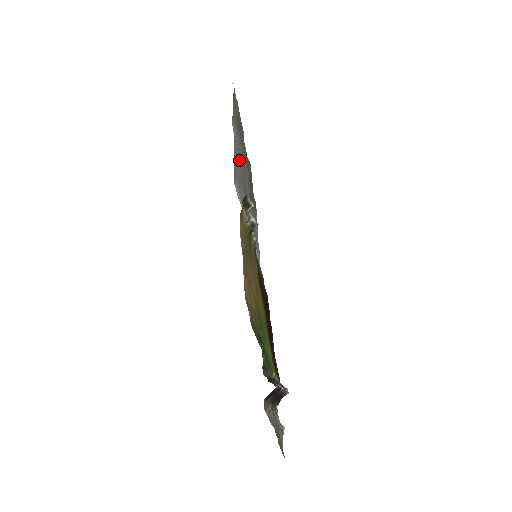
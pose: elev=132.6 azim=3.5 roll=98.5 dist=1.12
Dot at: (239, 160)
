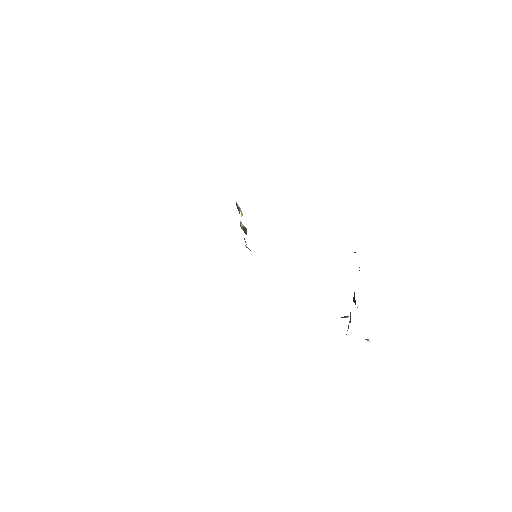
Dot at: occluded
